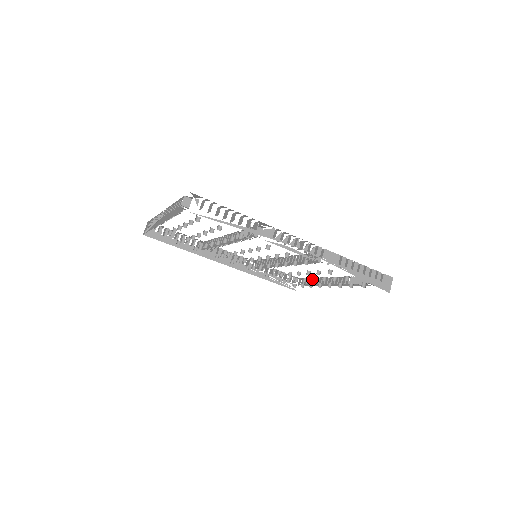
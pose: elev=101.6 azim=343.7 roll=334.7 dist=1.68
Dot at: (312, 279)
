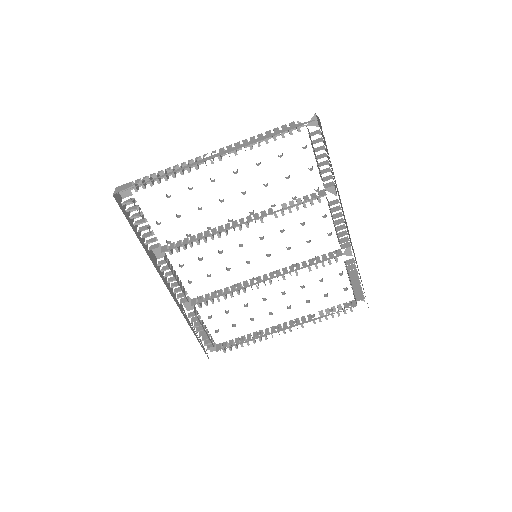
Dot at: occluded
